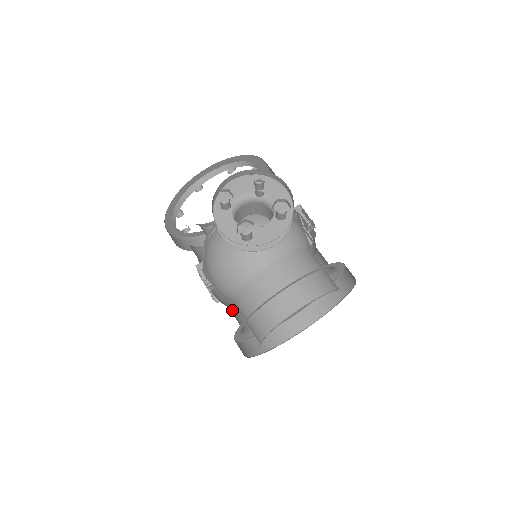
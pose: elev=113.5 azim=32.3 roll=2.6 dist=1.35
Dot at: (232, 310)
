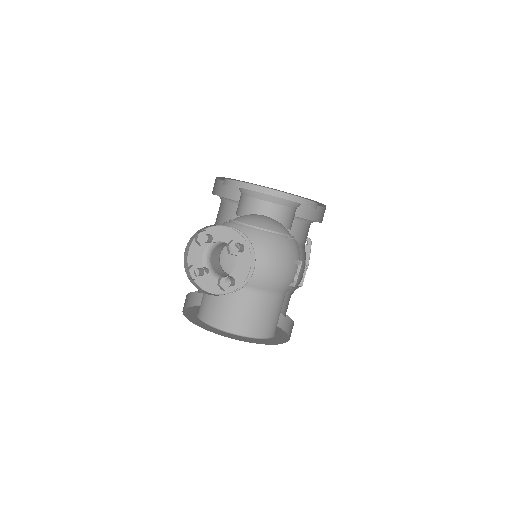
Dot at: occluded
